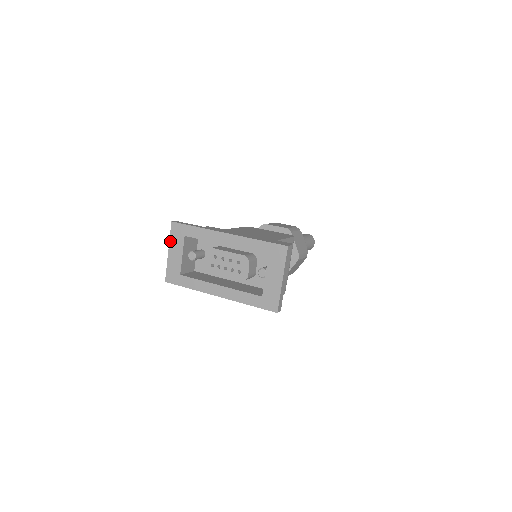
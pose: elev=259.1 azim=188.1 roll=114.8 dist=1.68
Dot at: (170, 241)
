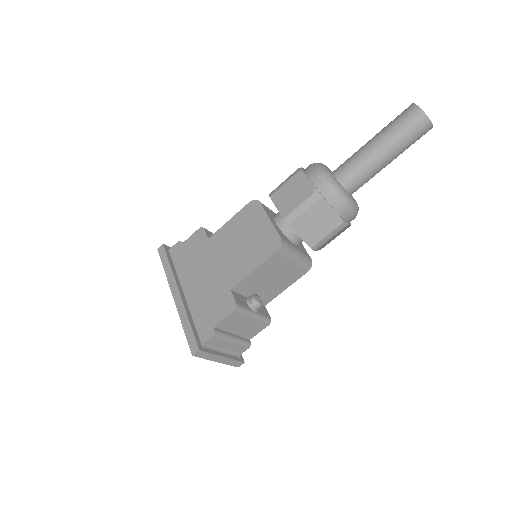
Dot at: occluded
